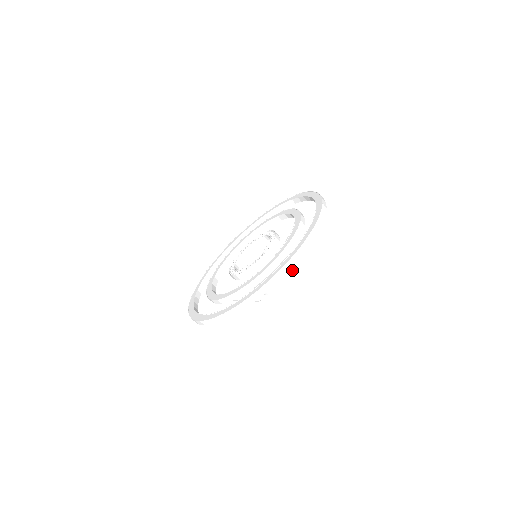
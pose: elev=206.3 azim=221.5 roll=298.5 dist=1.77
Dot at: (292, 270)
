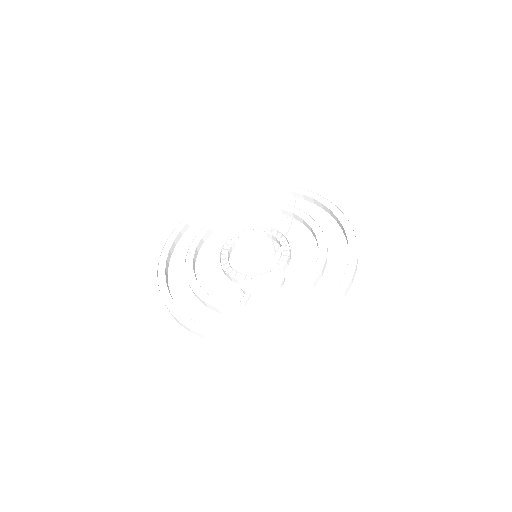
Dot at: (283, 283)
